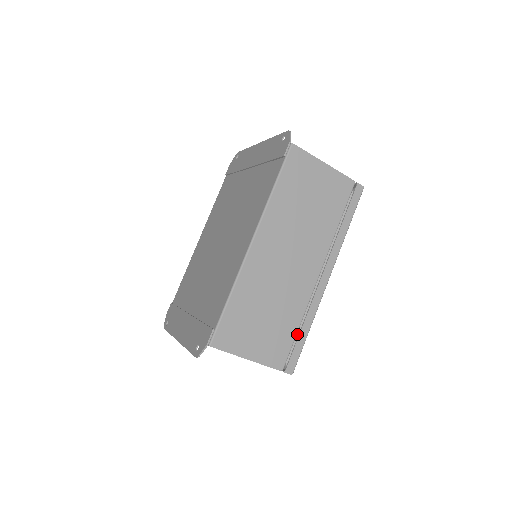
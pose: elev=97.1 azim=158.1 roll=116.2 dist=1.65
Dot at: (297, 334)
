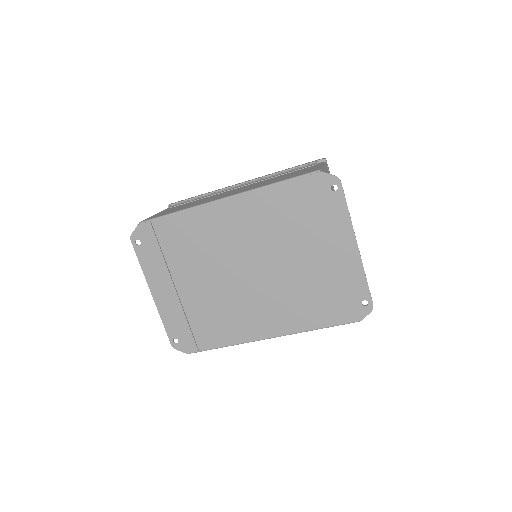
Dot at: occluded
